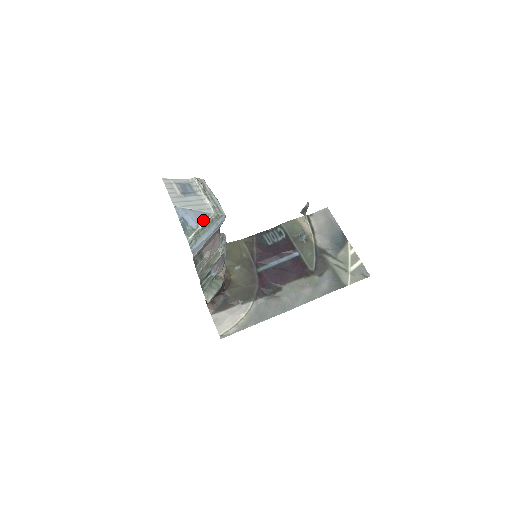
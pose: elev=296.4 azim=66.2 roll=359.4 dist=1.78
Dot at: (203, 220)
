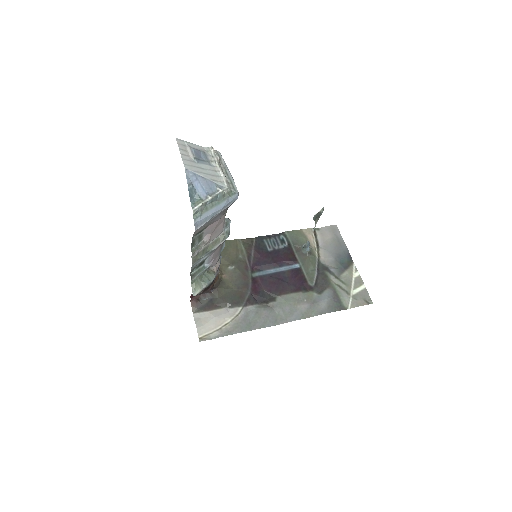
Dot at: (214, 192)
